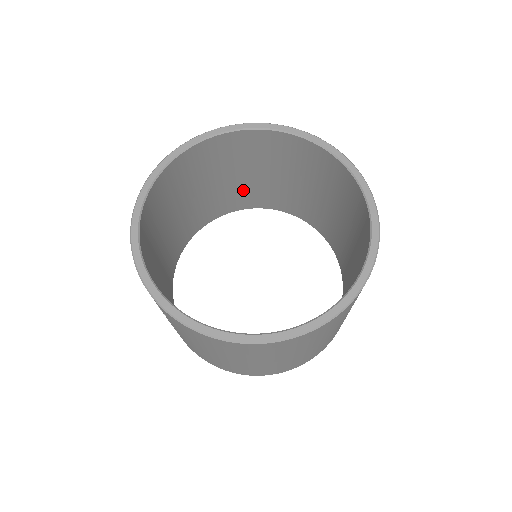
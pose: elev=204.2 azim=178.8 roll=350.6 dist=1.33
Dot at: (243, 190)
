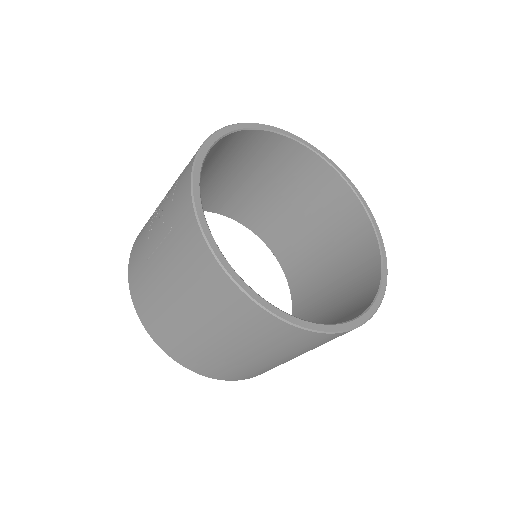
Dot at: (266, 210)
